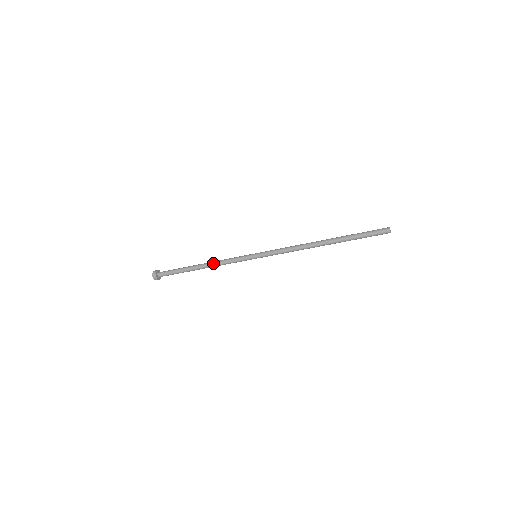
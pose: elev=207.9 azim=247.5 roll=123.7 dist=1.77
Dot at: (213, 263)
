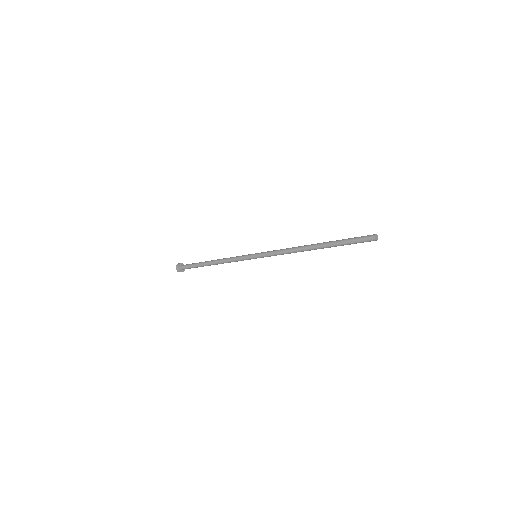
Dot at: (221, 261)
